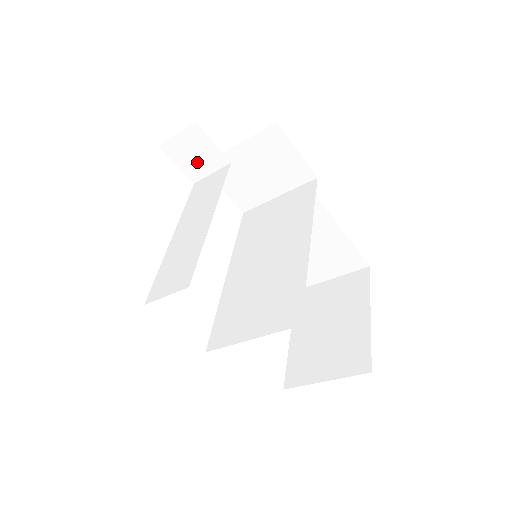
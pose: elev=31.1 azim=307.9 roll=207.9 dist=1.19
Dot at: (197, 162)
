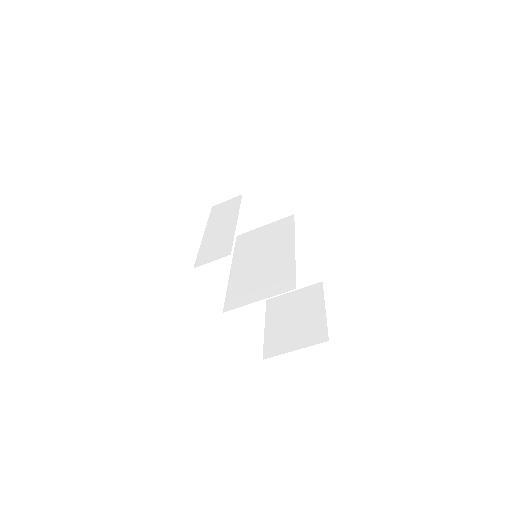
Dot at: (219, 191)
